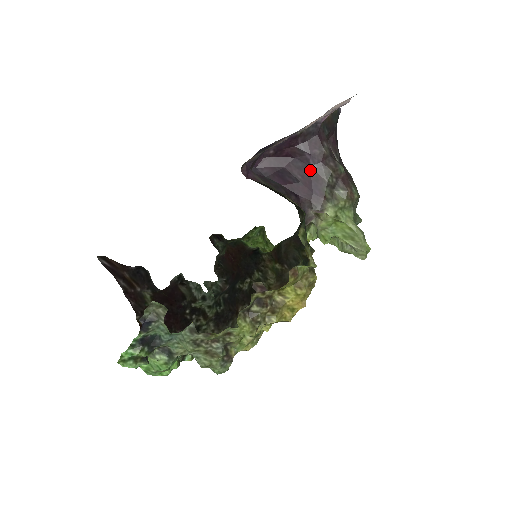
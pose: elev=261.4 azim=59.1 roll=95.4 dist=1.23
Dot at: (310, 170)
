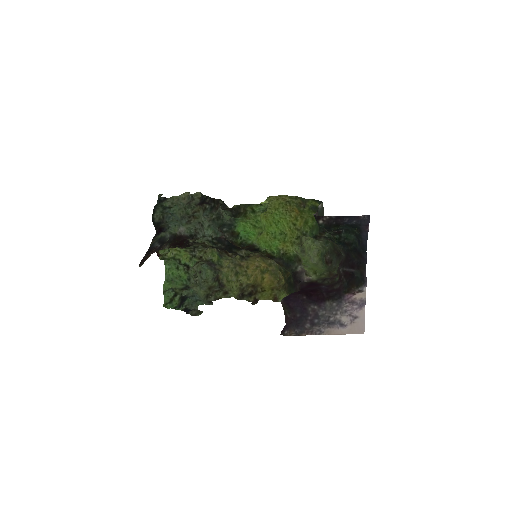
Dot at: (319, 286)
